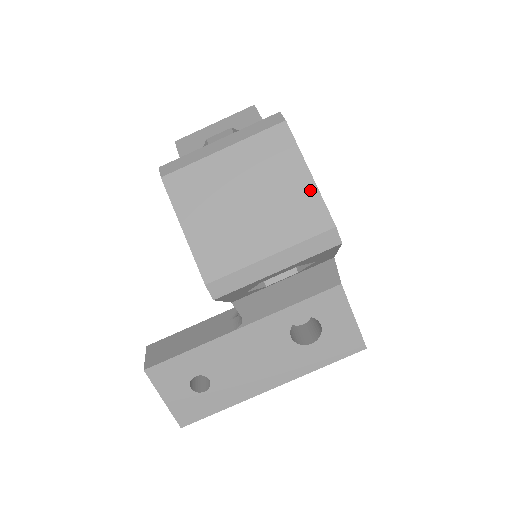
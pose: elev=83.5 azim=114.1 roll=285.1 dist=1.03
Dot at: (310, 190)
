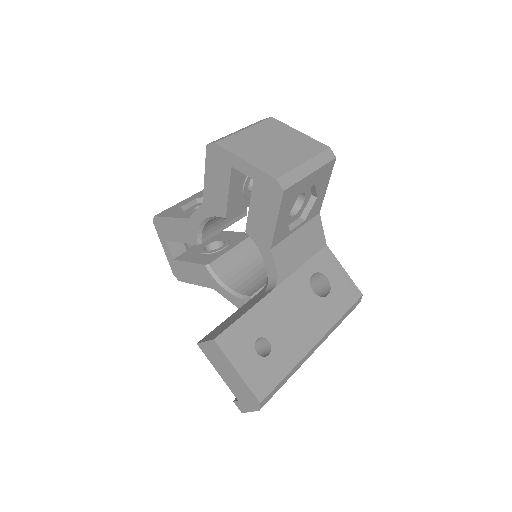
Dot at: (305, 137)
